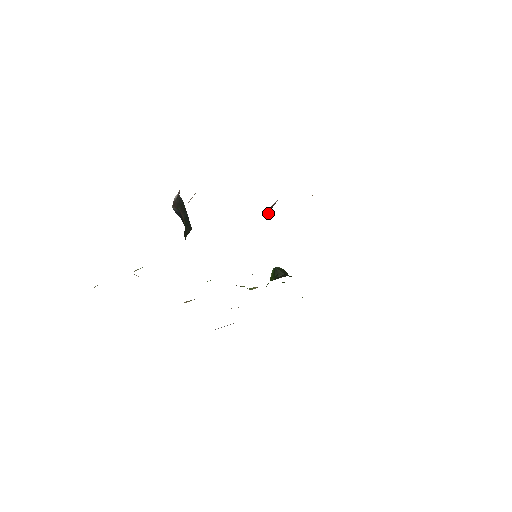
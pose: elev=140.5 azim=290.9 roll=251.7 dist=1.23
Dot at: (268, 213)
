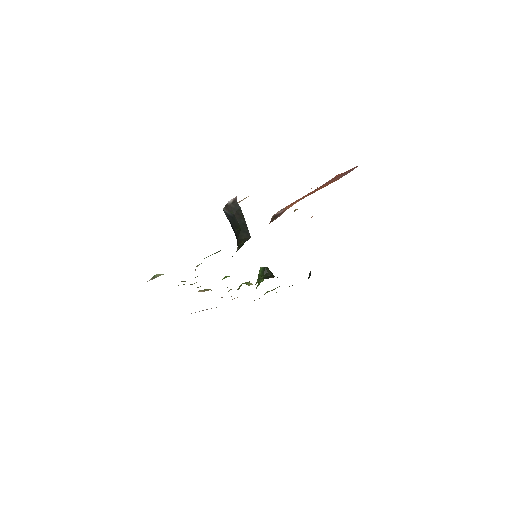
Dot at: (272, 220)
